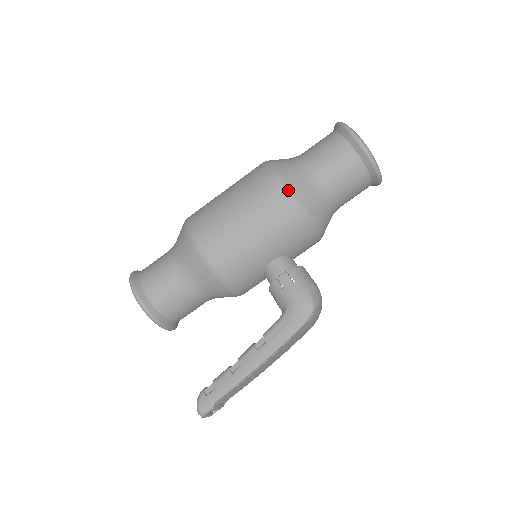
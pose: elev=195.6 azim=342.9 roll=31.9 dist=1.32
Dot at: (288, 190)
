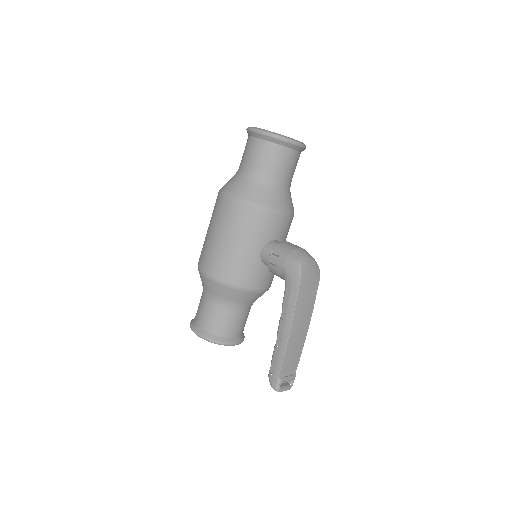
Dot at: (235, 198)
